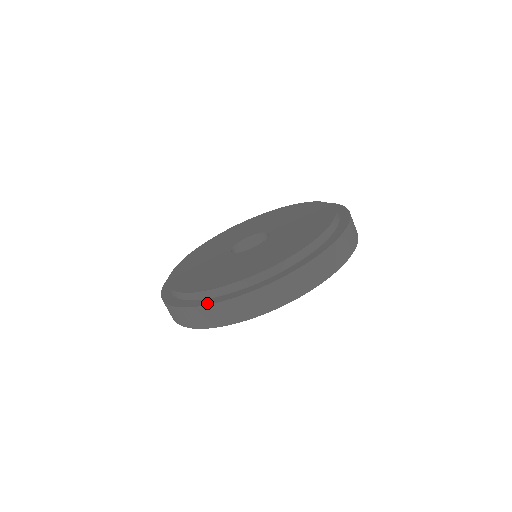
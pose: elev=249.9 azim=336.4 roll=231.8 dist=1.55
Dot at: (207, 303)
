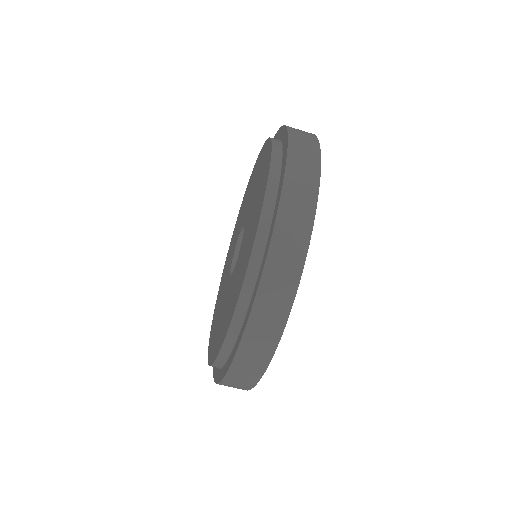
Dot at: (234, 352)
